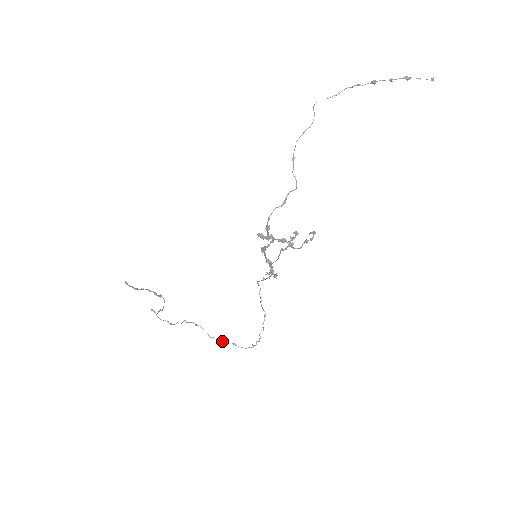
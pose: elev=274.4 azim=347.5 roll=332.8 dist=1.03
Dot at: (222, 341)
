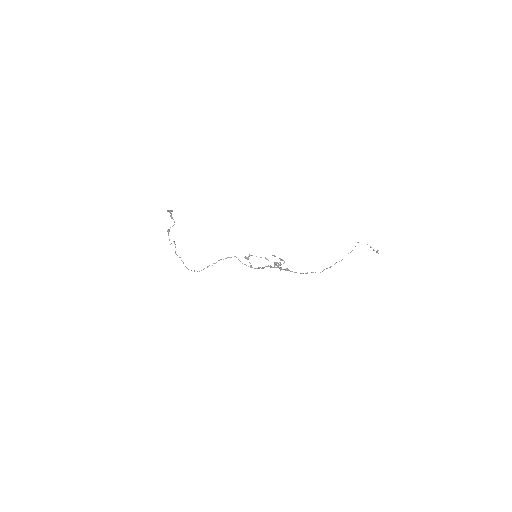
Dot at: occluded
